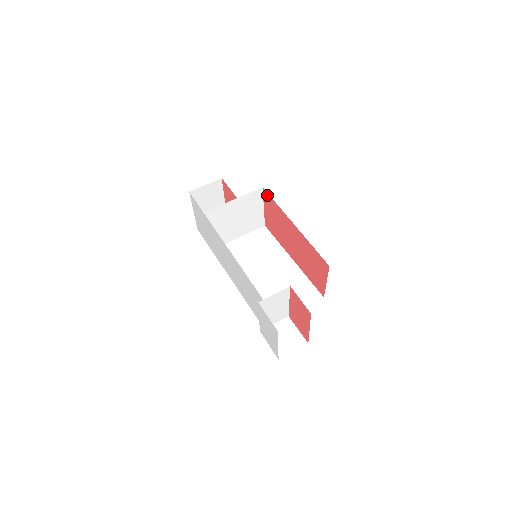
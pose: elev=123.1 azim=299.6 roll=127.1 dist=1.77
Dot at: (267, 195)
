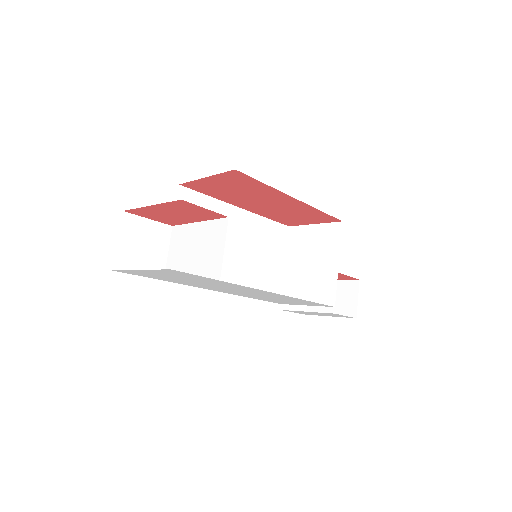
Dot at: (242, 176)
